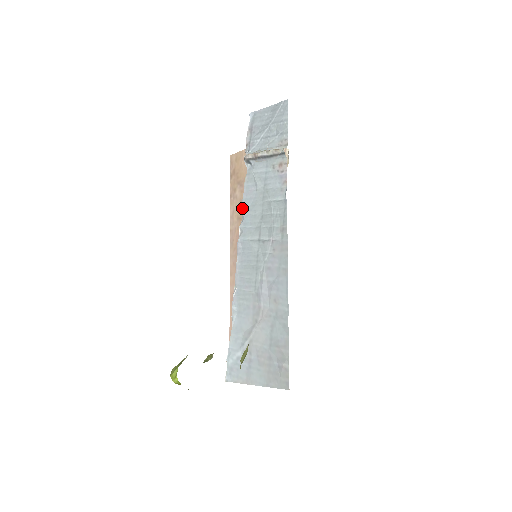
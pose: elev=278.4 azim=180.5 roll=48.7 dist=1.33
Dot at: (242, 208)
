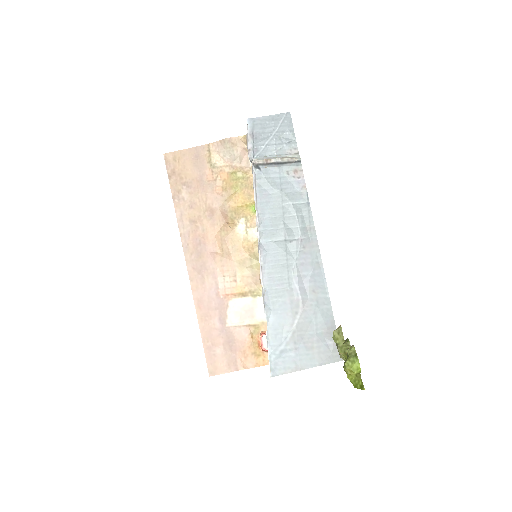
Dot at: (258, 211)
